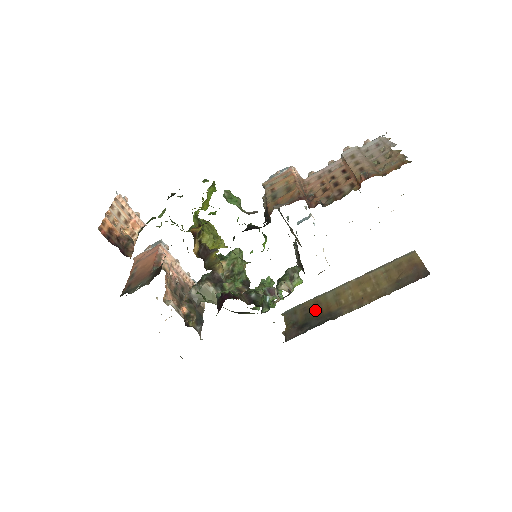
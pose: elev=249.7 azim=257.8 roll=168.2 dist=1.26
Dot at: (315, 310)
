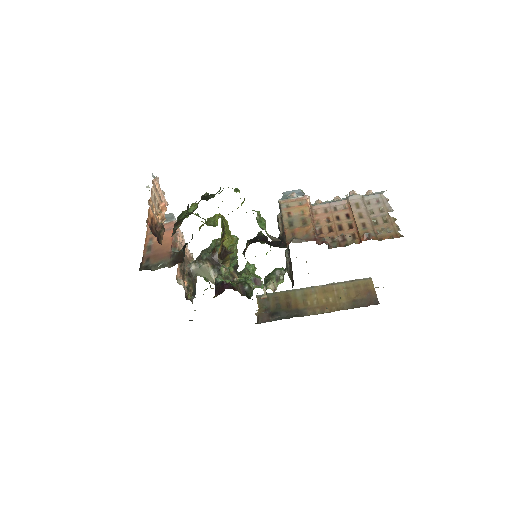
Dot at: (285, 303)
